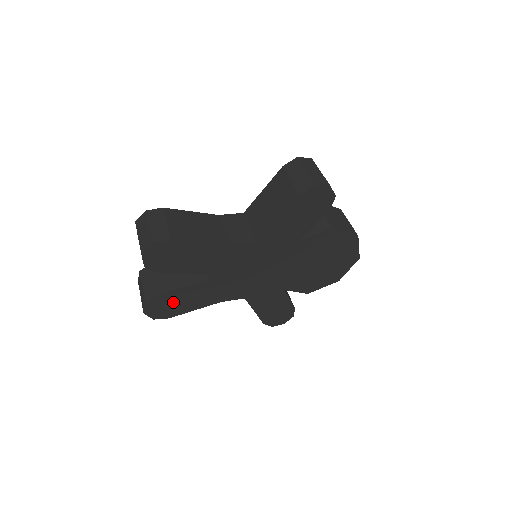
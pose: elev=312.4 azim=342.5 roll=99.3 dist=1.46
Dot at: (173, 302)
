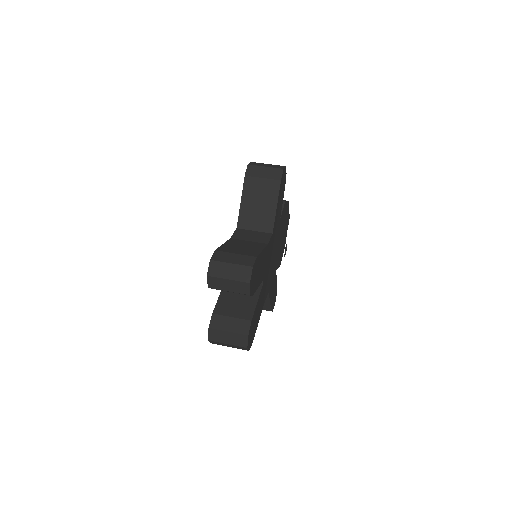
Dot at: (254, 323)
